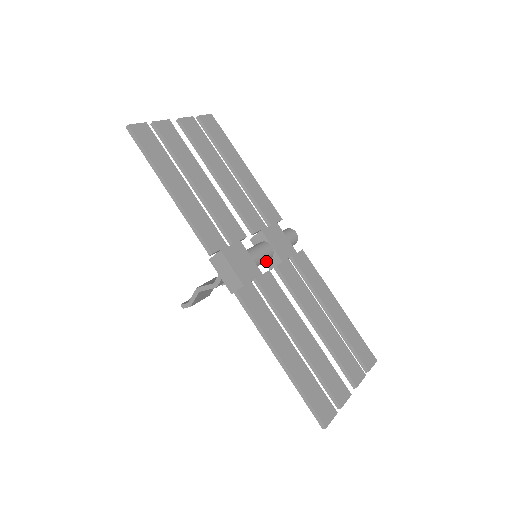
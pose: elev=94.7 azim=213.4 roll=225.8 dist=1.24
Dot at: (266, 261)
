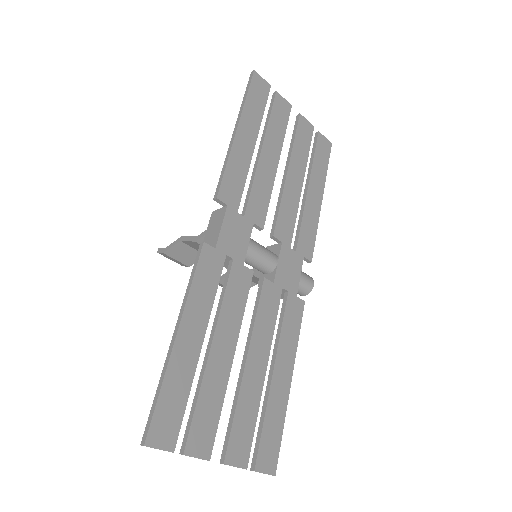
Dot at: (262, 275)
